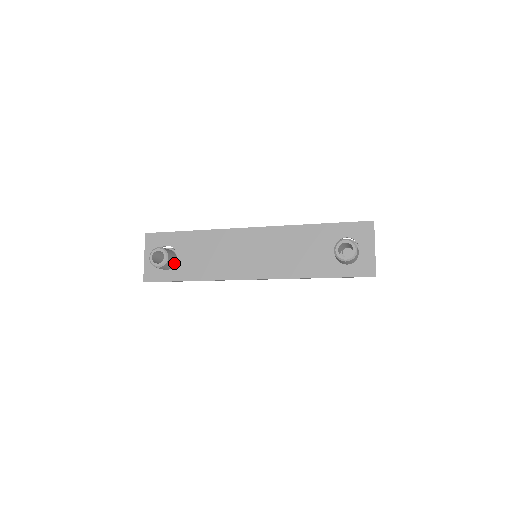
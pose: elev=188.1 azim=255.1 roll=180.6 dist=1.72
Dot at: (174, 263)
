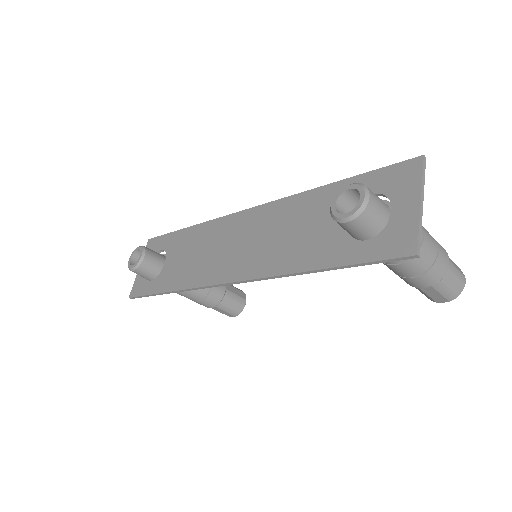
Dot at: (159, 270)
